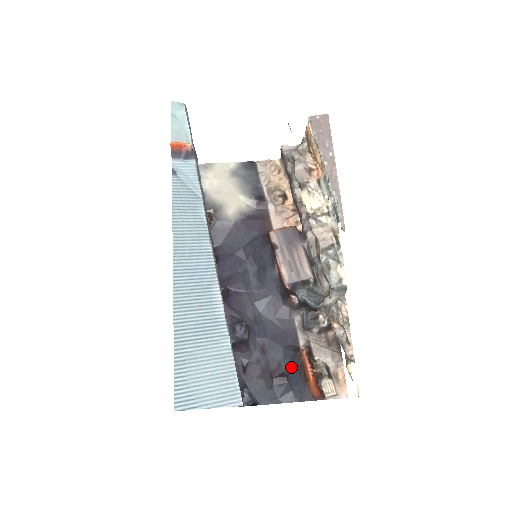
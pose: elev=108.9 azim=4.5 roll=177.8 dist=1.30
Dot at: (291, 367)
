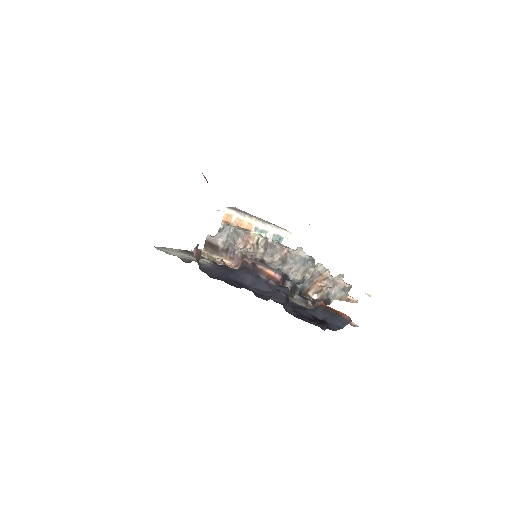
Dot at: (321, 314)
